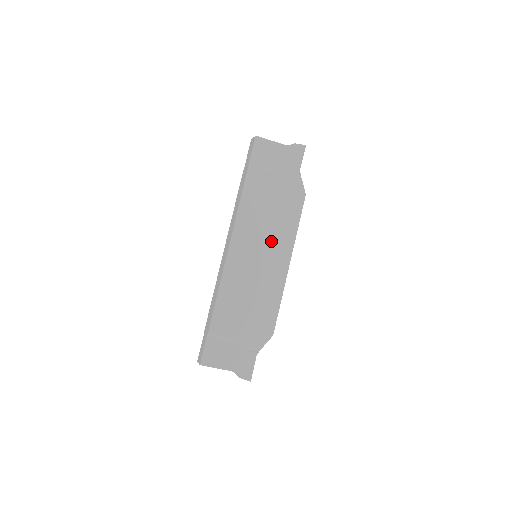
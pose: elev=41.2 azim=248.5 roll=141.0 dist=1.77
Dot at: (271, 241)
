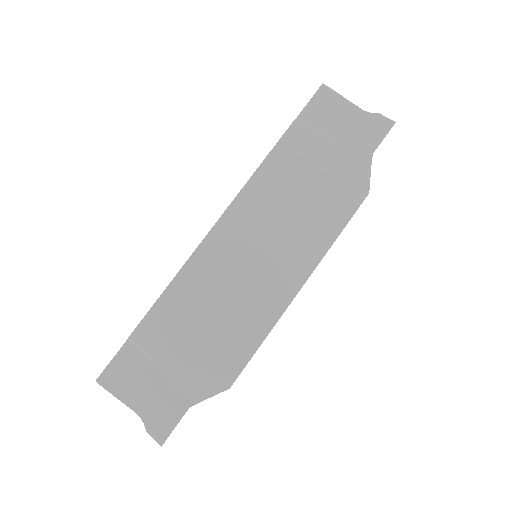
Dot at: (286, 240)
